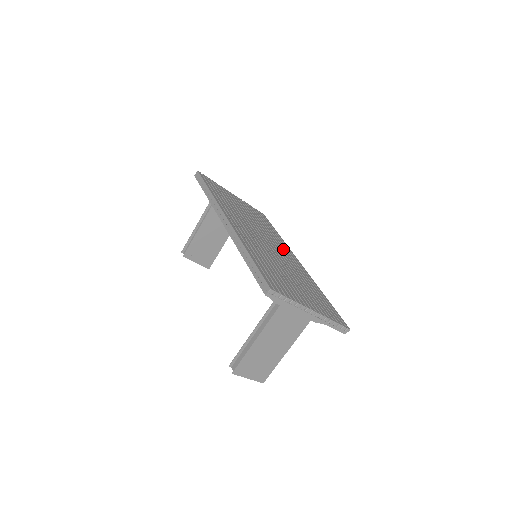
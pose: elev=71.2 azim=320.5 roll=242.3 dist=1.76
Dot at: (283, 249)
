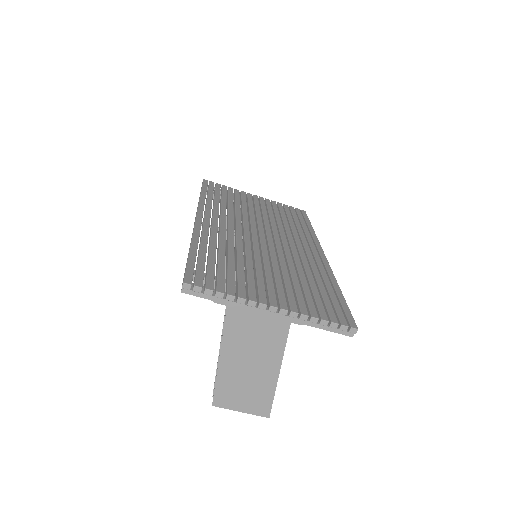
Dot at: (298, 242)
